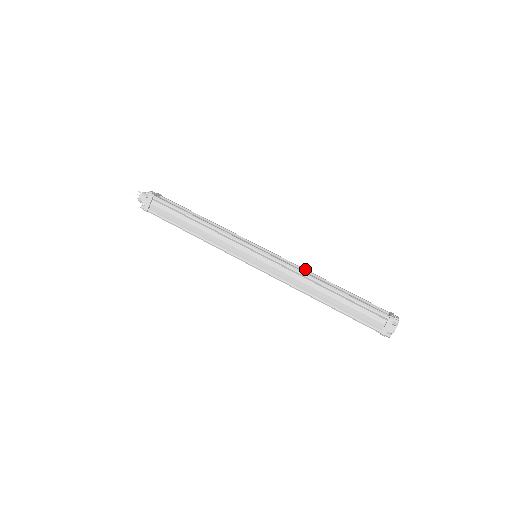
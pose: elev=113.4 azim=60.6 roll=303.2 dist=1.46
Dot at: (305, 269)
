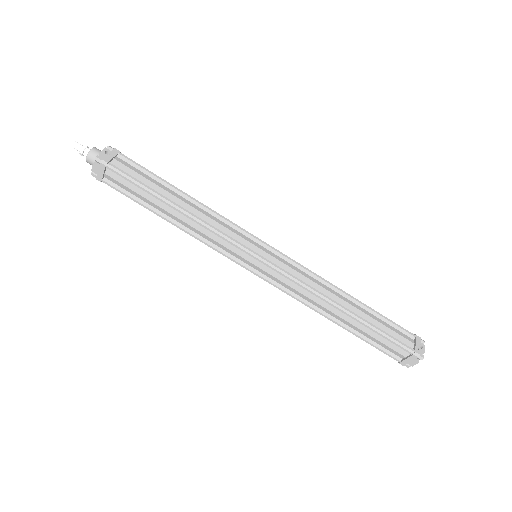
Dot at: (319, 277)
